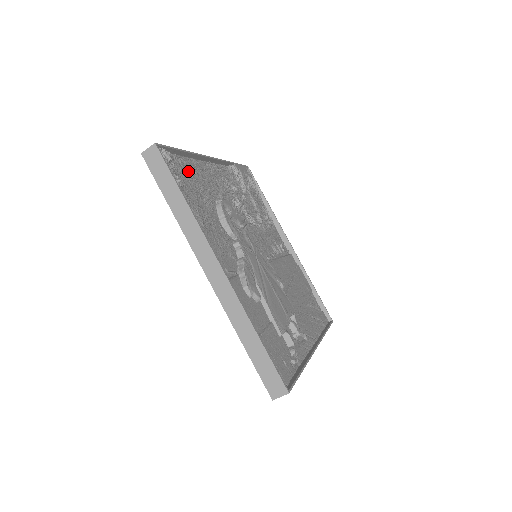
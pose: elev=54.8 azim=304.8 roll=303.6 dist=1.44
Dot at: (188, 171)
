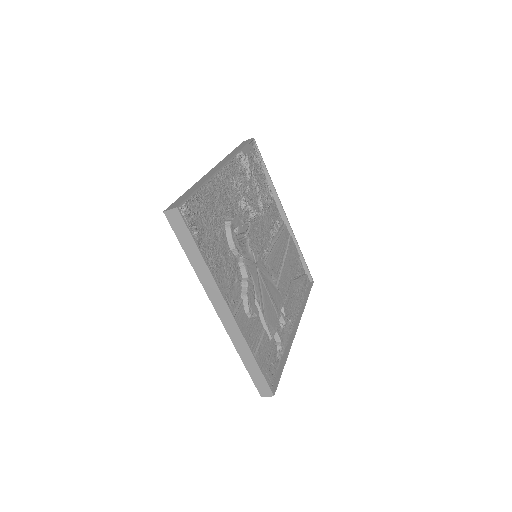
Dot at: (203, 205)
